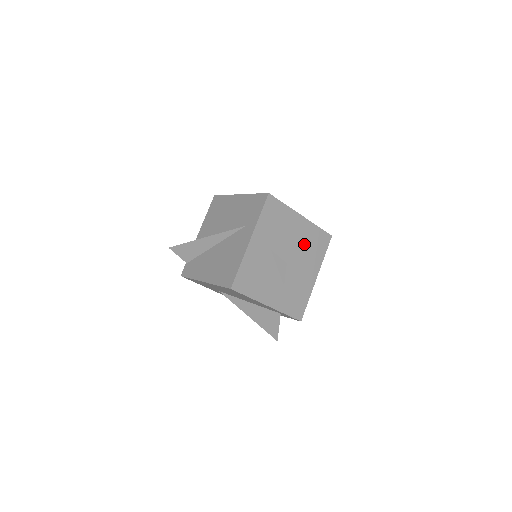
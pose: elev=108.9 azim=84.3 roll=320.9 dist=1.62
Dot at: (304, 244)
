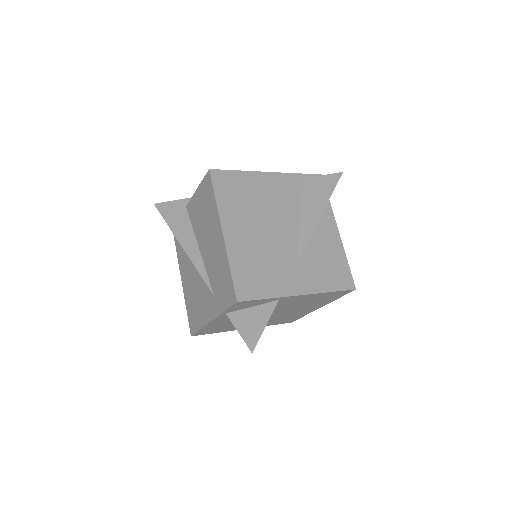
Dot at: (302, 303)
